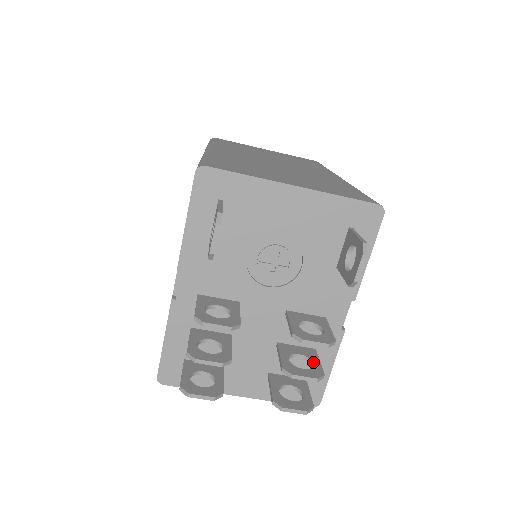
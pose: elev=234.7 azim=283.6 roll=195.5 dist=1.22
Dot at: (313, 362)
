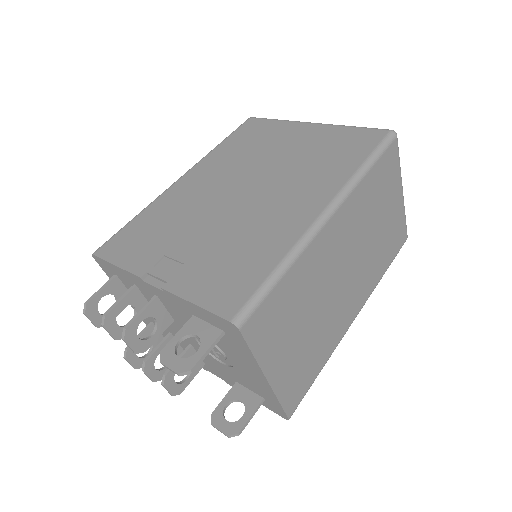
Dot at: occluded
